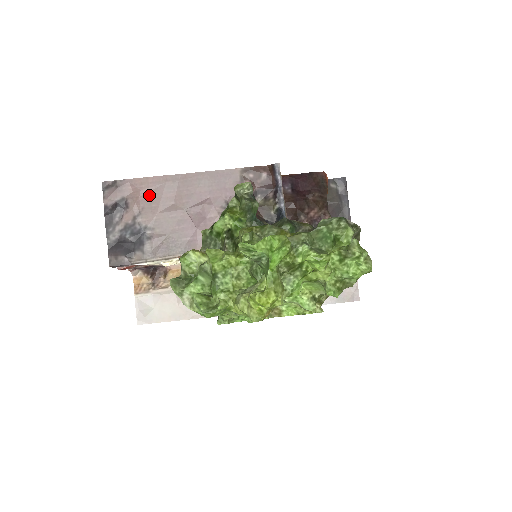
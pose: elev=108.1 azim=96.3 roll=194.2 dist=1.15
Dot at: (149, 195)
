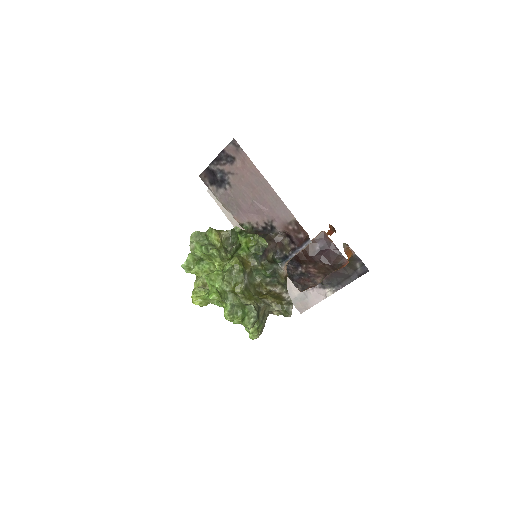
Dot at: (246, 172)
